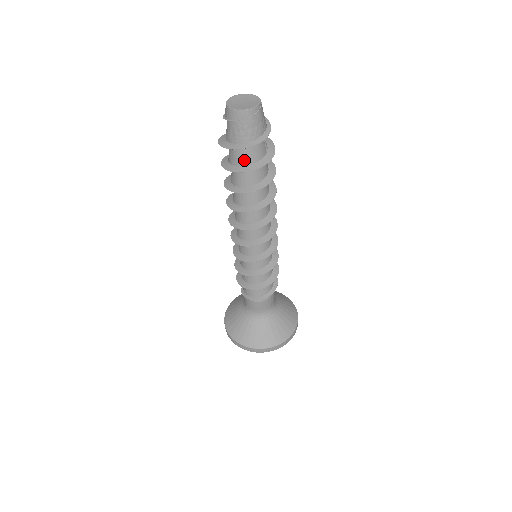
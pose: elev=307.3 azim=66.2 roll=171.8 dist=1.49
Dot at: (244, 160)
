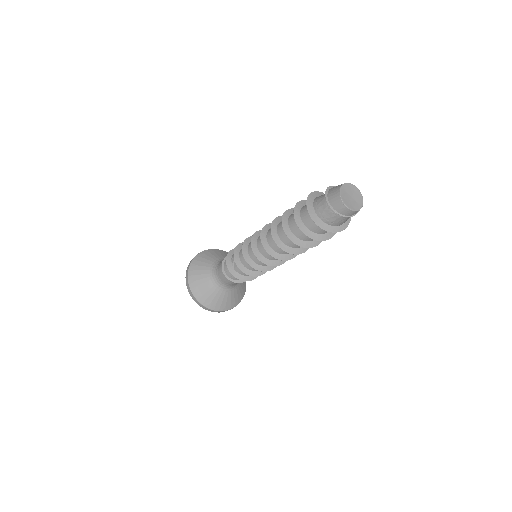
Dot at: occluded
